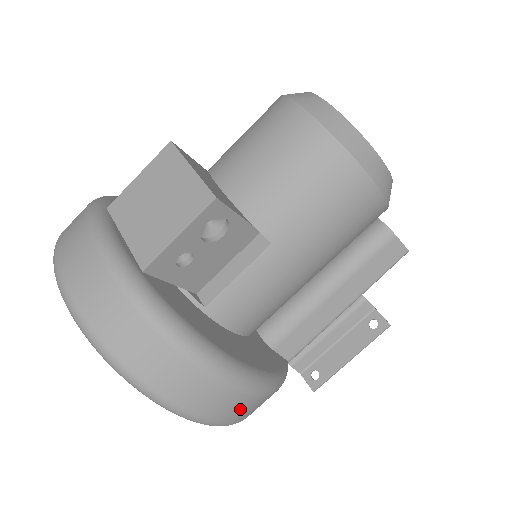
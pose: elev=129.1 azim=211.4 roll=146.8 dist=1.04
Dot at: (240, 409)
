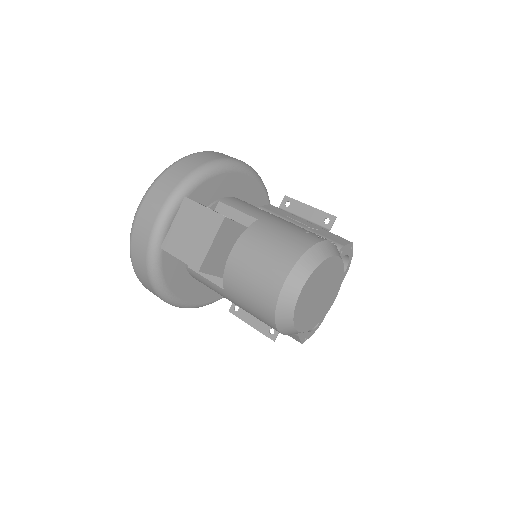
Dot at: occluded
